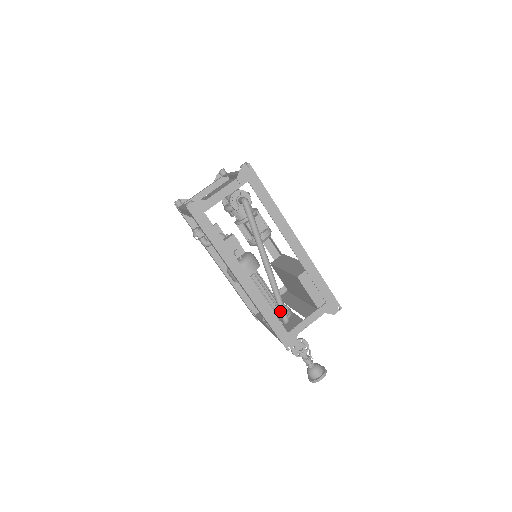
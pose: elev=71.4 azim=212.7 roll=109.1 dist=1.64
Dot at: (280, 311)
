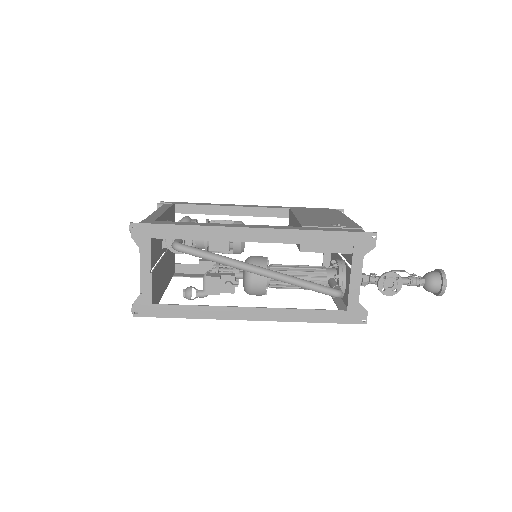
Dot at: occluded
